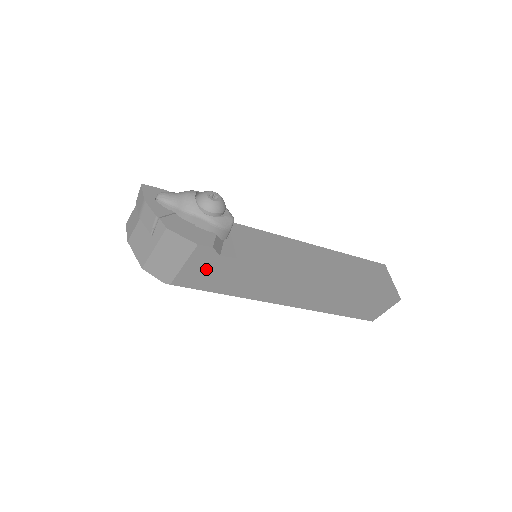
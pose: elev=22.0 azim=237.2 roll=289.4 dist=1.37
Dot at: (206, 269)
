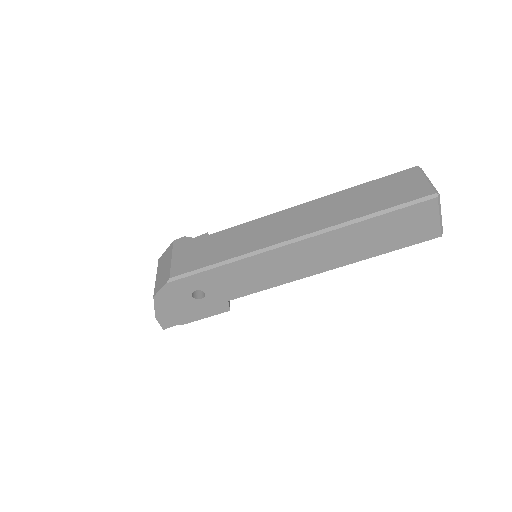
Dot at: (191, 252)
